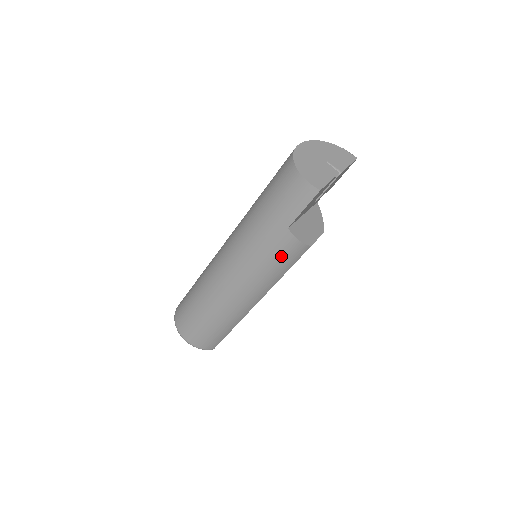
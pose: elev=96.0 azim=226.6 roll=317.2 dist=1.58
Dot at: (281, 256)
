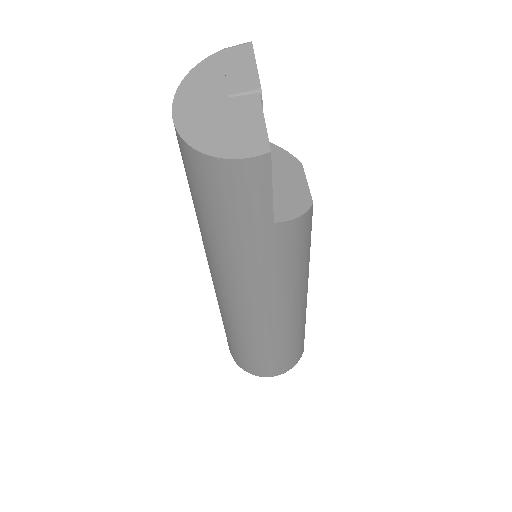
Dot at: (293, 248)
